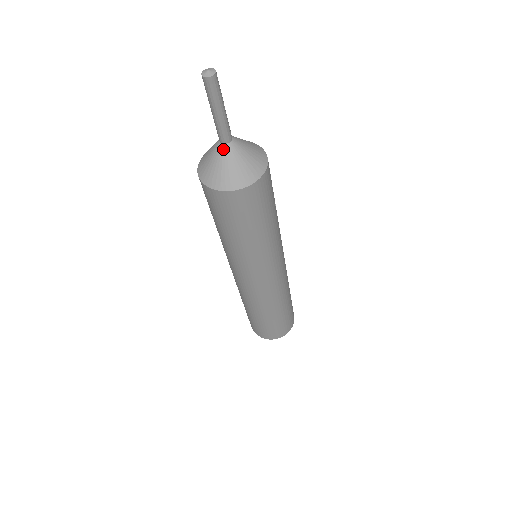
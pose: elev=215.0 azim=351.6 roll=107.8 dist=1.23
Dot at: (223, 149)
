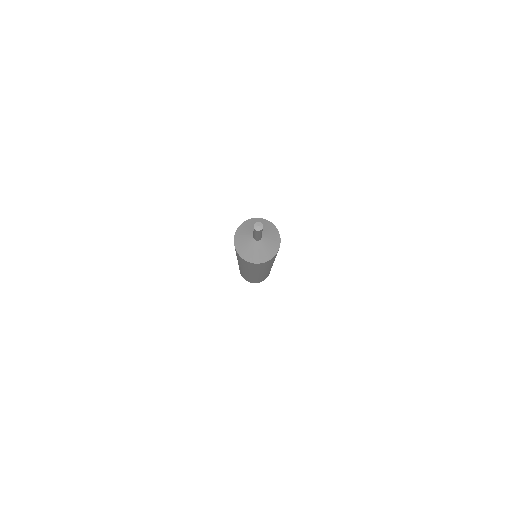
Dot at: (256, 243)
